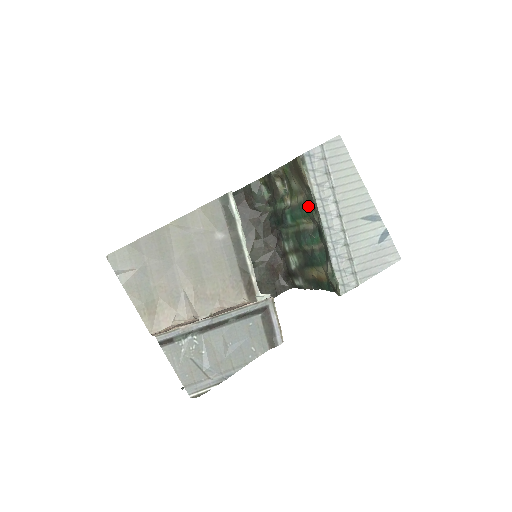
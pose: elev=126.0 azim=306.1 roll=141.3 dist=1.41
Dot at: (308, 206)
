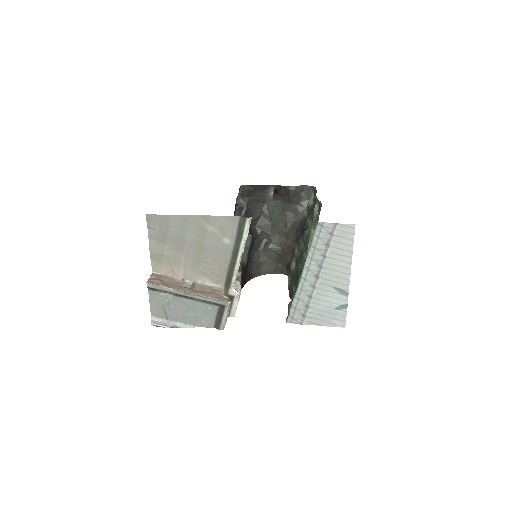
Dot at: occluded
